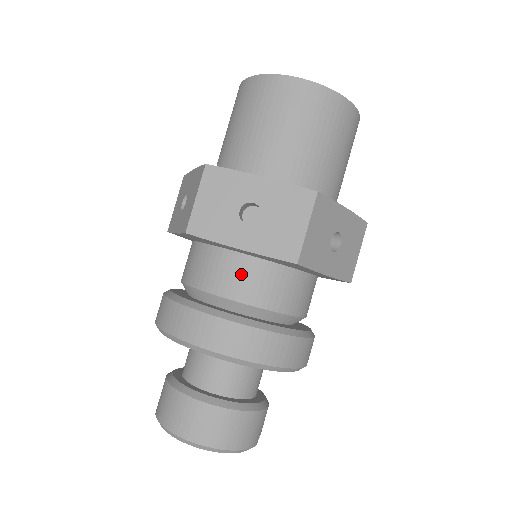
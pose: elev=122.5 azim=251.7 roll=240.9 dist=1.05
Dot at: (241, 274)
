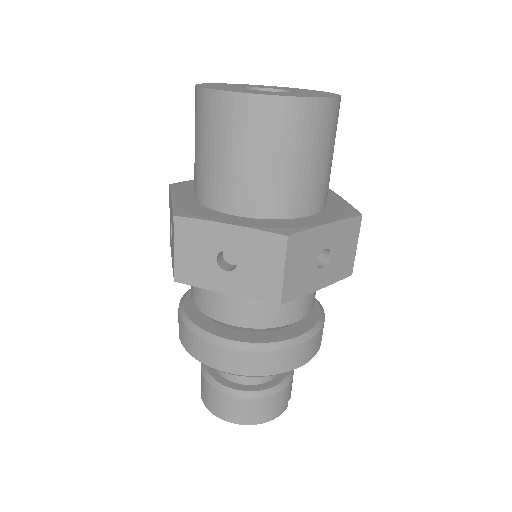
Dot at: (235, 304)
